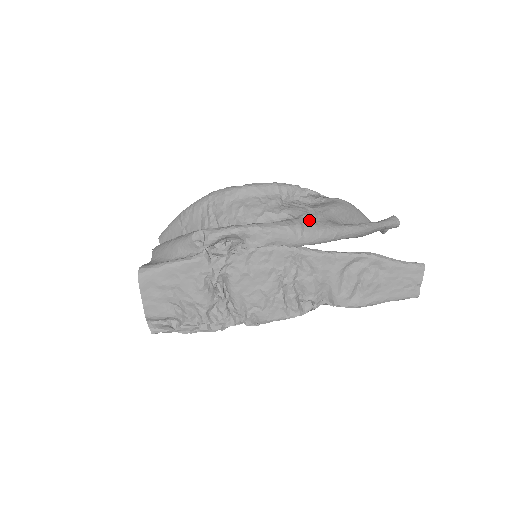
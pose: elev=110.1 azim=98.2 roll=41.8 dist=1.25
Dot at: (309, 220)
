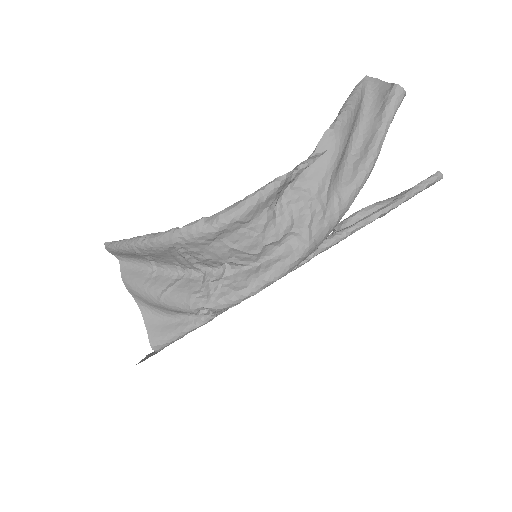
Dot at: (318, 224)
